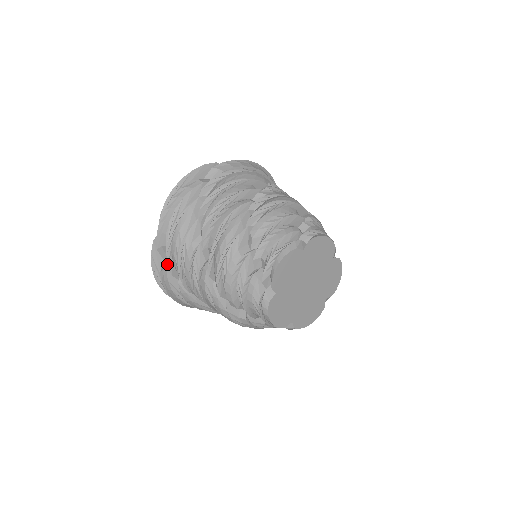
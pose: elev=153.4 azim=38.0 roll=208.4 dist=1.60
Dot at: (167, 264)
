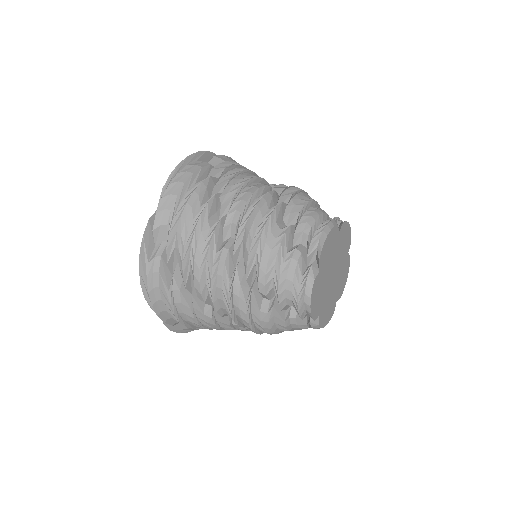
Dot at: (162, 250)
